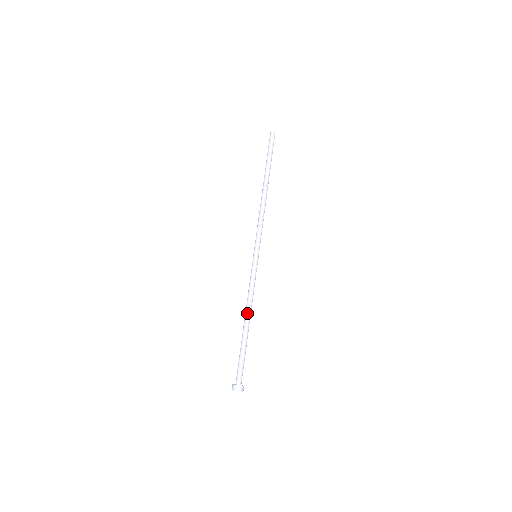
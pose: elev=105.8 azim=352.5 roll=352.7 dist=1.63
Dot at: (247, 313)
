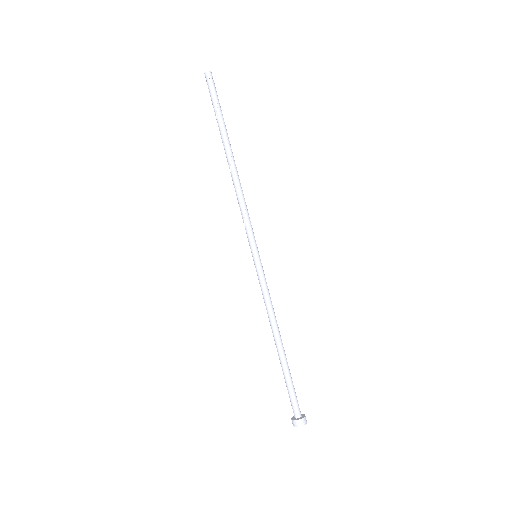
Dot at: (275, 332)
